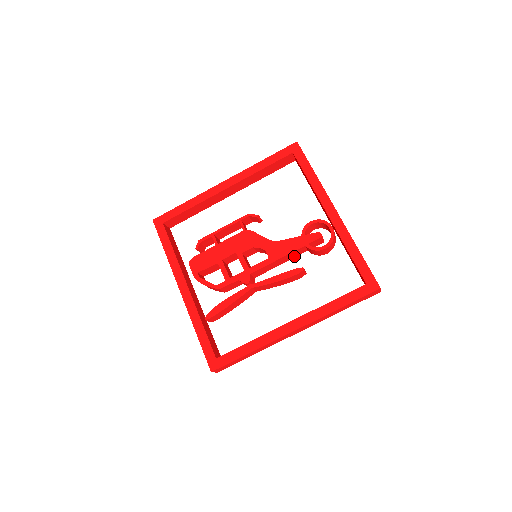
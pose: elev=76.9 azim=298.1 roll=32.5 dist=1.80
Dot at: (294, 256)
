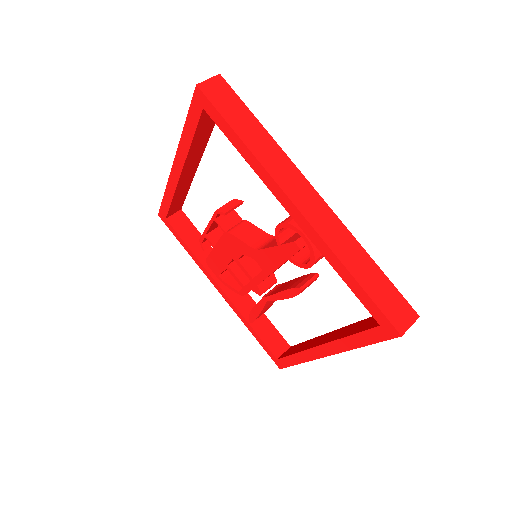
Dot at: occluded
